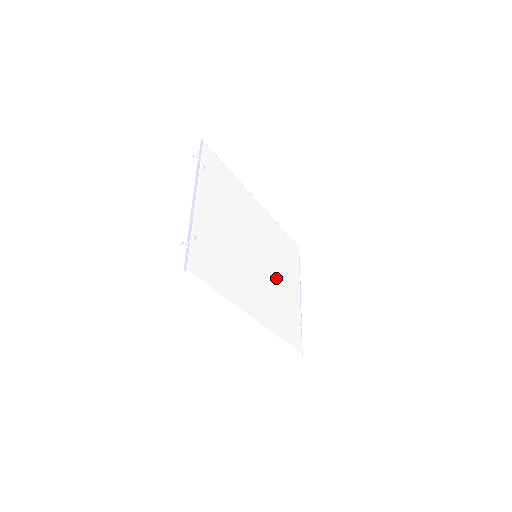
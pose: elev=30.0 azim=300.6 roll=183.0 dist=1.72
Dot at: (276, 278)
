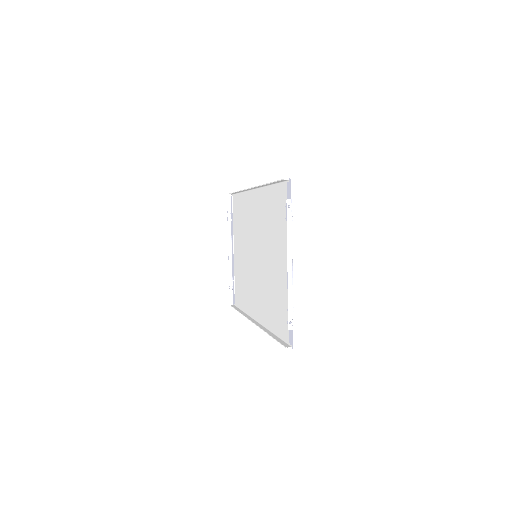
Dot at: (246, 257)
